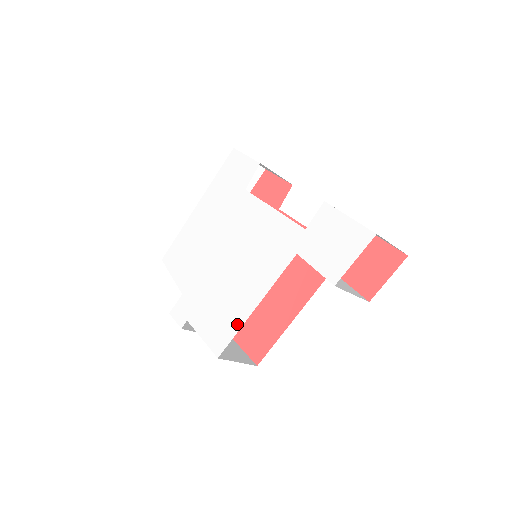
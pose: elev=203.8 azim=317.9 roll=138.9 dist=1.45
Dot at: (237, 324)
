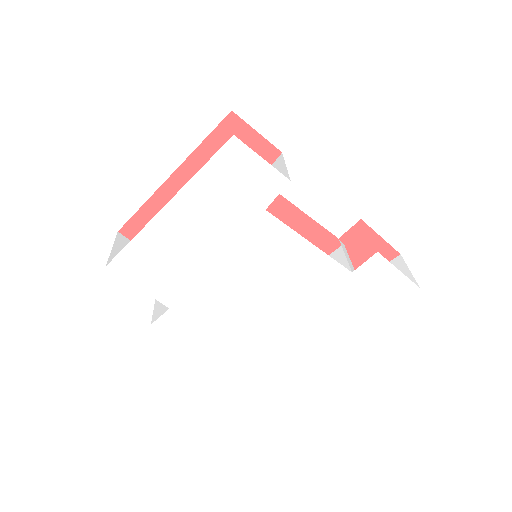
Dot at: (265, 337)
